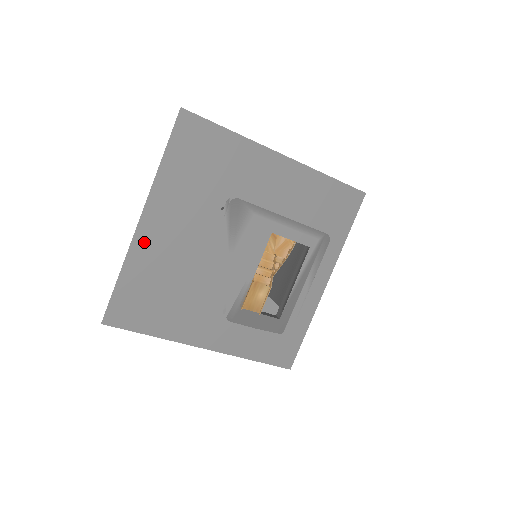
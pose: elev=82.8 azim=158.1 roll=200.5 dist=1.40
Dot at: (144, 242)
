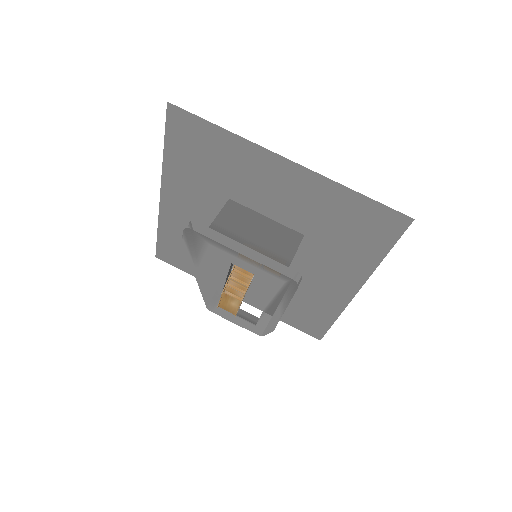
Dot at: (169, 212)
